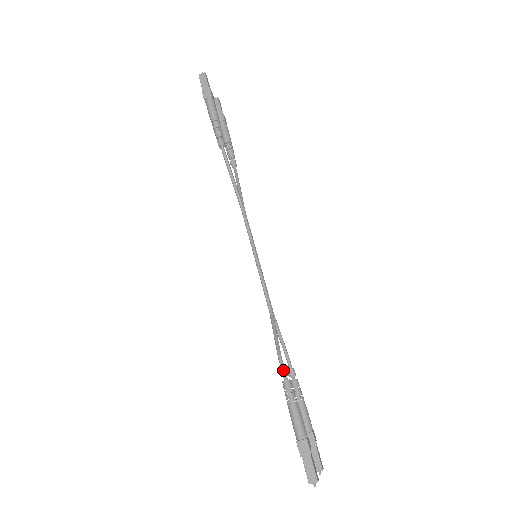
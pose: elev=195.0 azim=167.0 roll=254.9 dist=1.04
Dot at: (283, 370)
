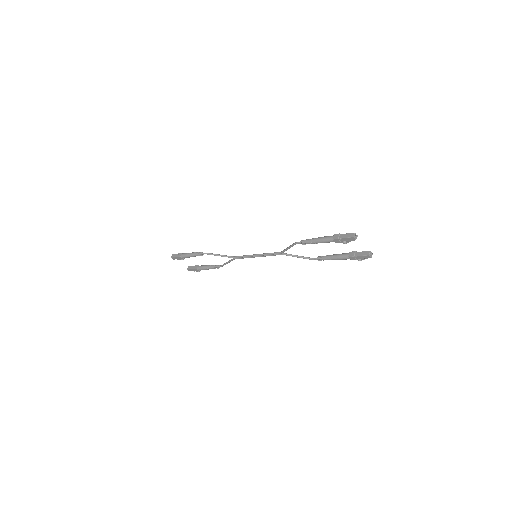
Dot at: (301, 241)
